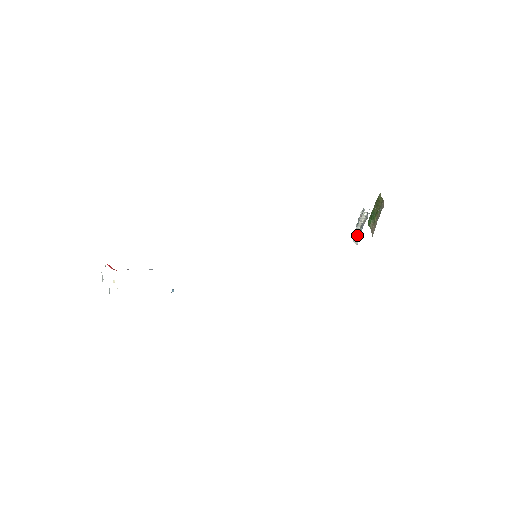
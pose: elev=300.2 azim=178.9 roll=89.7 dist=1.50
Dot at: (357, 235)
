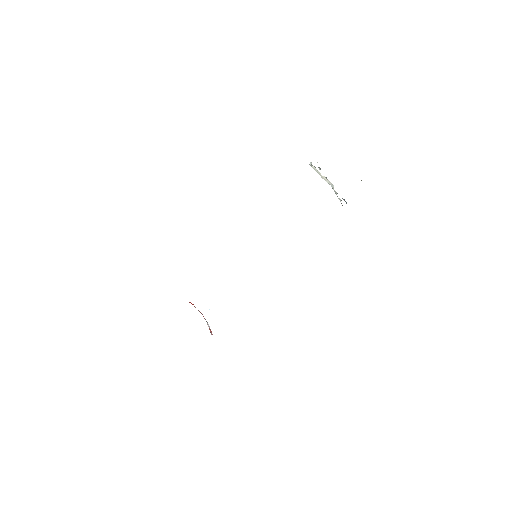
Dot at: occluded
